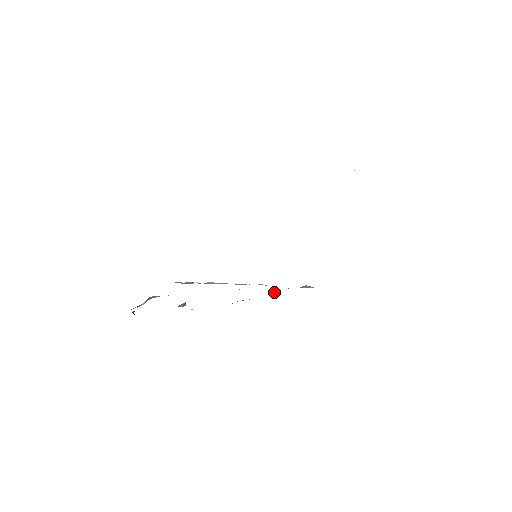
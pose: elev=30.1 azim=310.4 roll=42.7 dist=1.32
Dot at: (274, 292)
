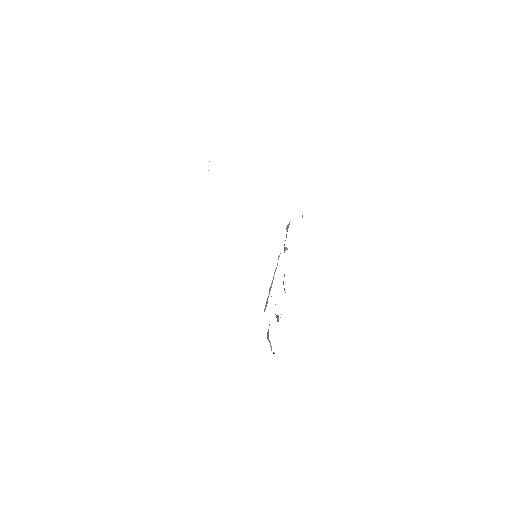
Dot at: (287, 249)
